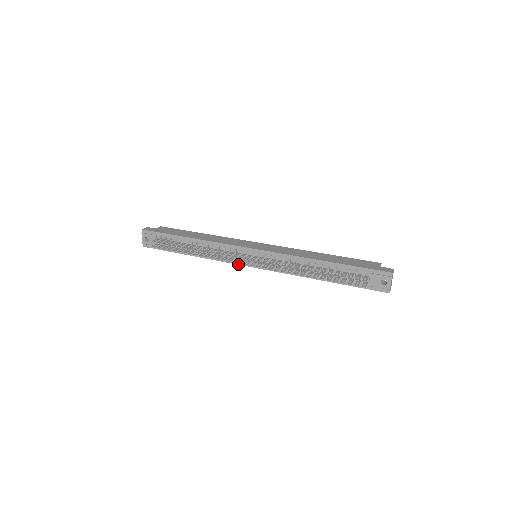
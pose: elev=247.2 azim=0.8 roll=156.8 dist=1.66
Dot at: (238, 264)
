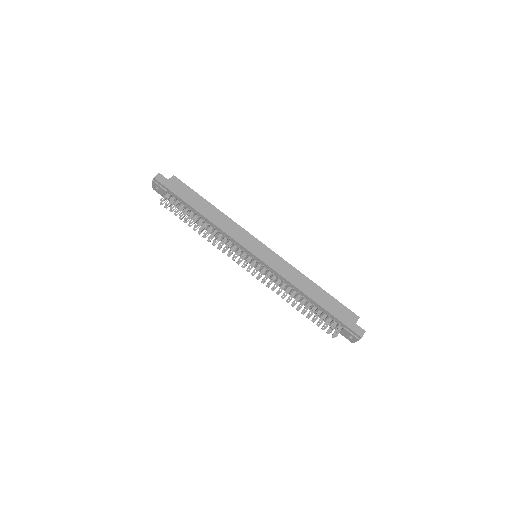
Dot at: occluded
